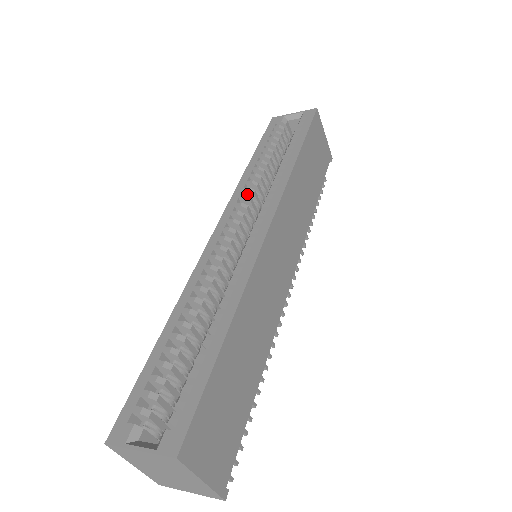
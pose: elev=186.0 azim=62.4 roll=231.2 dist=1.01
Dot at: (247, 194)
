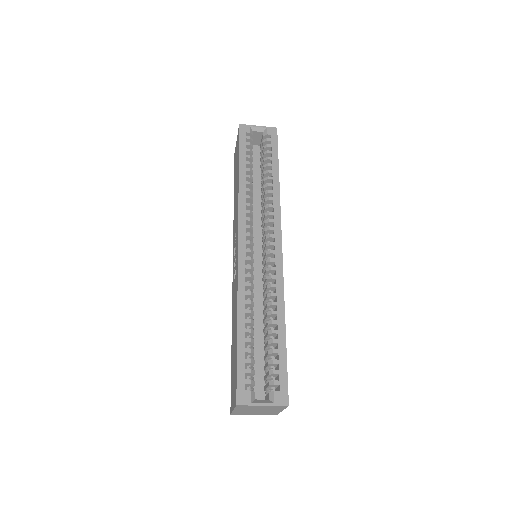
Dot at: (248, 207)
